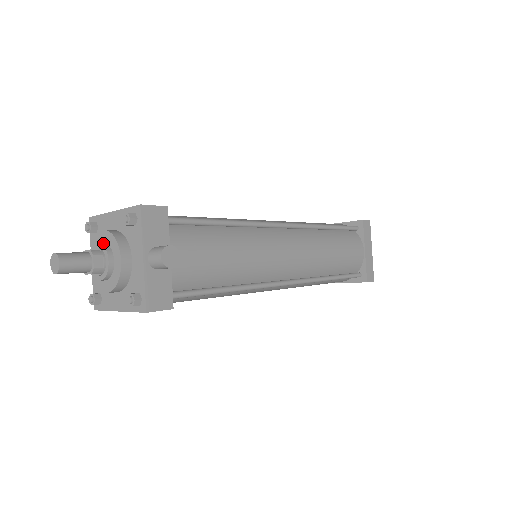
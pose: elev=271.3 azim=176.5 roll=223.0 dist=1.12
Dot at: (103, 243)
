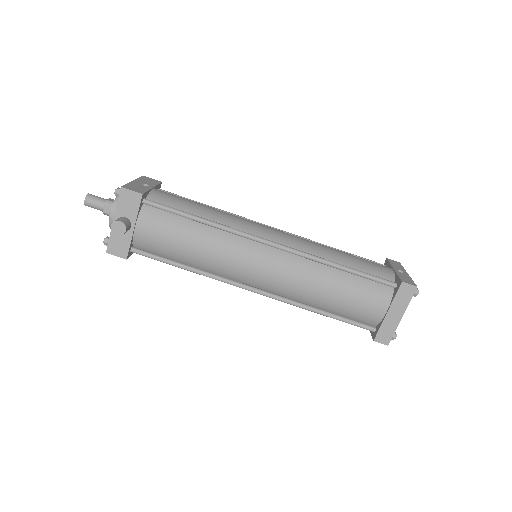
Dot at: occluded
